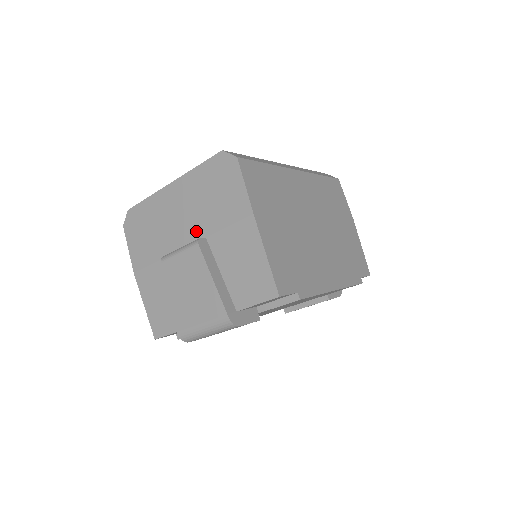
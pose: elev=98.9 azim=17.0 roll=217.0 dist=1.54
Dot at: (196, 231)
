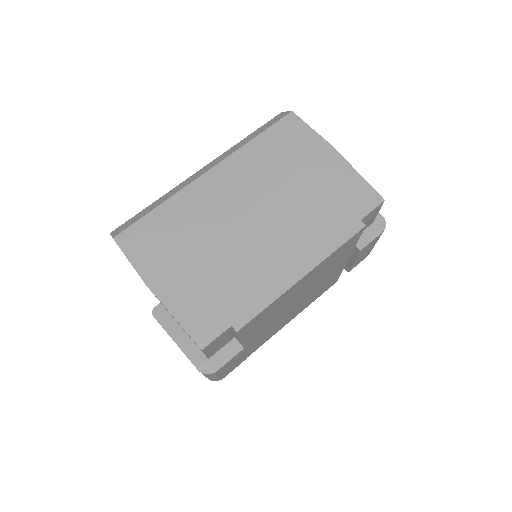
Dot at: occluded
